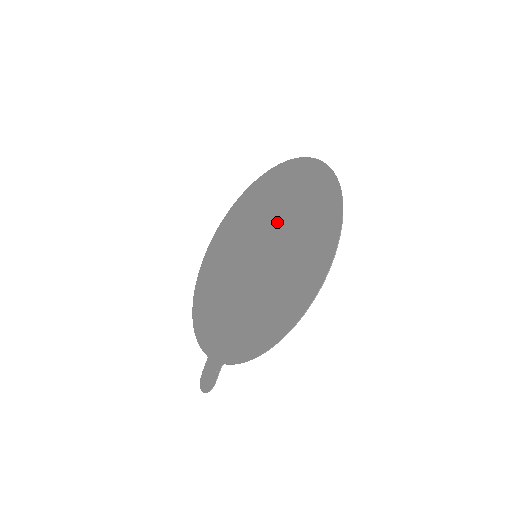
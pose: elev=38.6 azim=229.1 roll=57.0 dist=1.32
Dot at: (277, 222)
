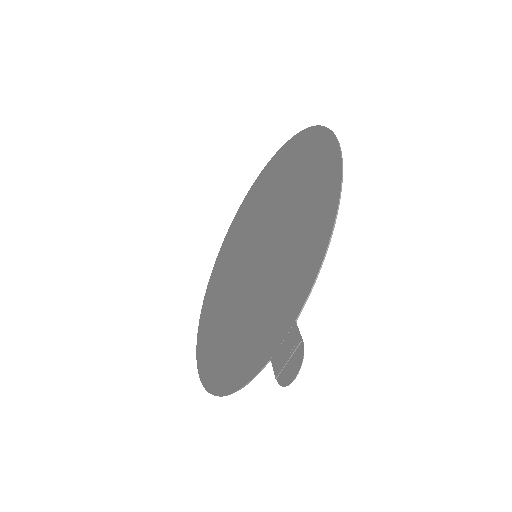
Dot at: (257, 222)
